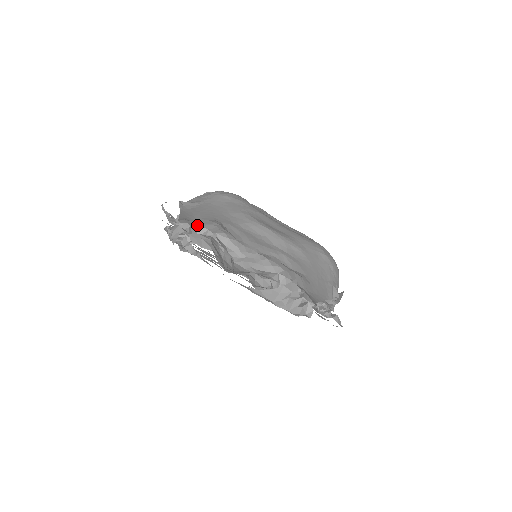
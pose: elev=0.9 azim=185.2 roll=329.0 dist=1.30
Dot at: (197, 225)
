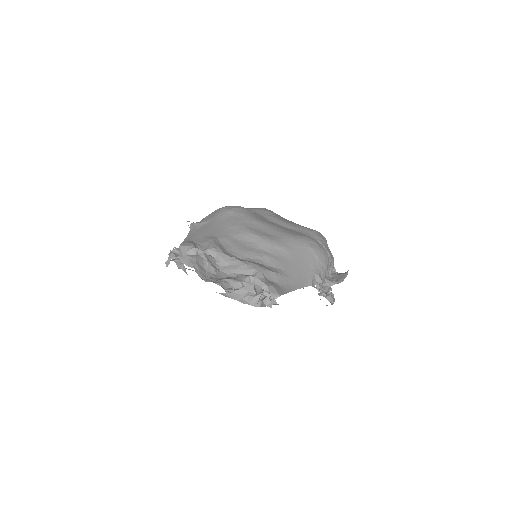
Dot at: (192, 246)
